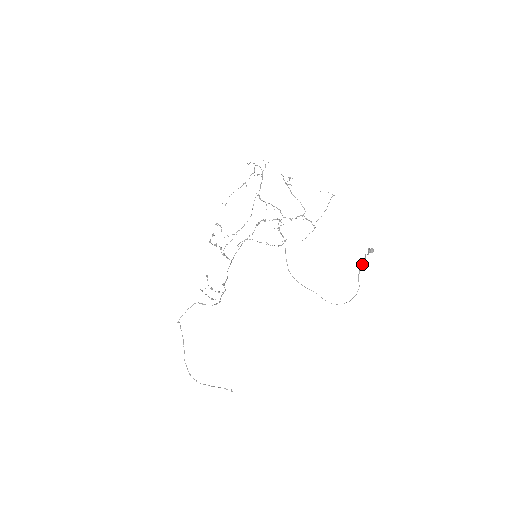
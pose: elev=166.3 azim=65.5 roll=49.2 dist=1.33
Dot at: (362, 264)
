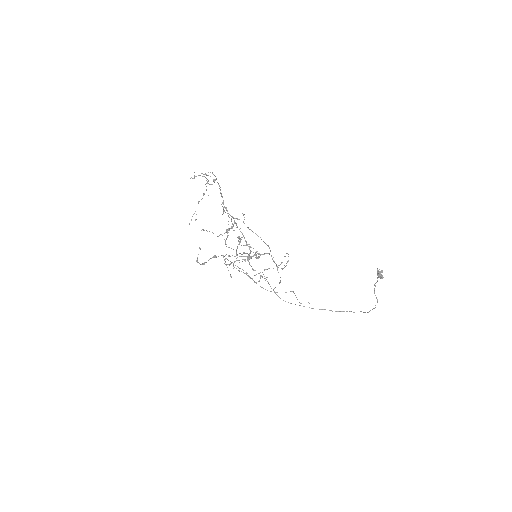
Dot at: occluded
